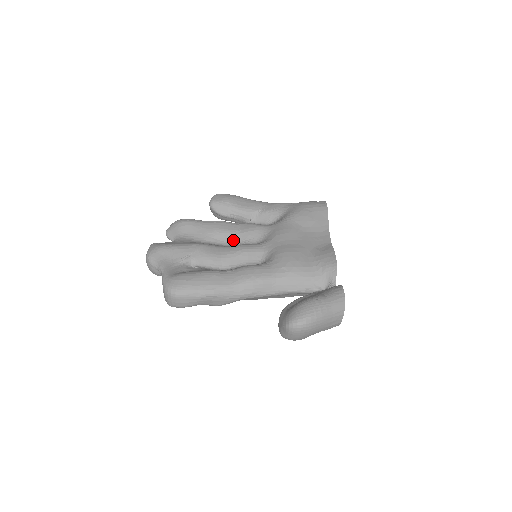
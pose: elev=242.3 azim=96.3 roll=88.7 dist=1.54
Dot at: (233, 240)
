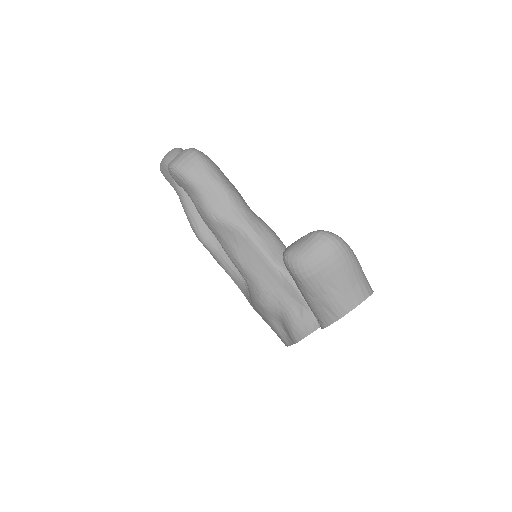
Dot at: occluded
